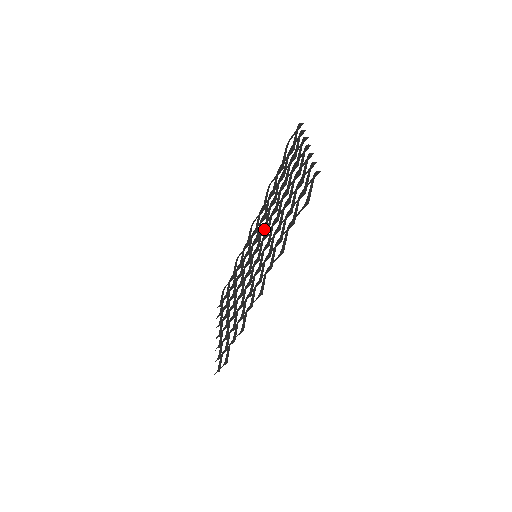
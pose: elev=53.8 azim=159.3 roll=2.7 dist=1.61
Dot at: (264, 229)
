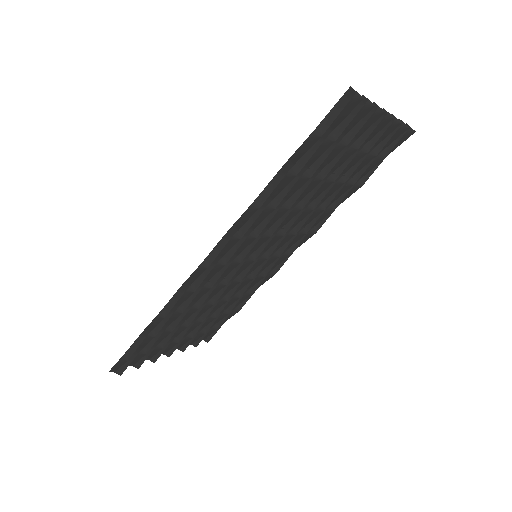
Dot at: (291, 237)
